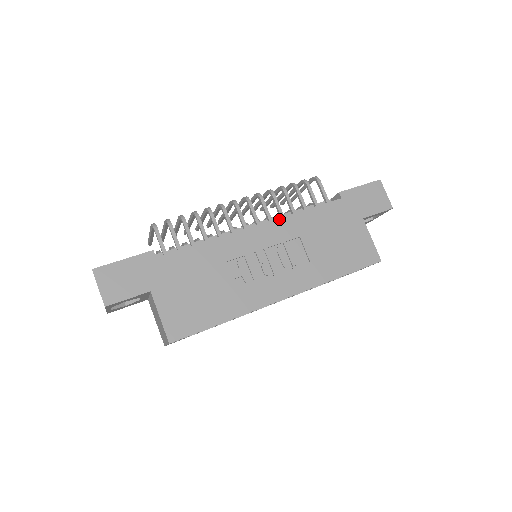
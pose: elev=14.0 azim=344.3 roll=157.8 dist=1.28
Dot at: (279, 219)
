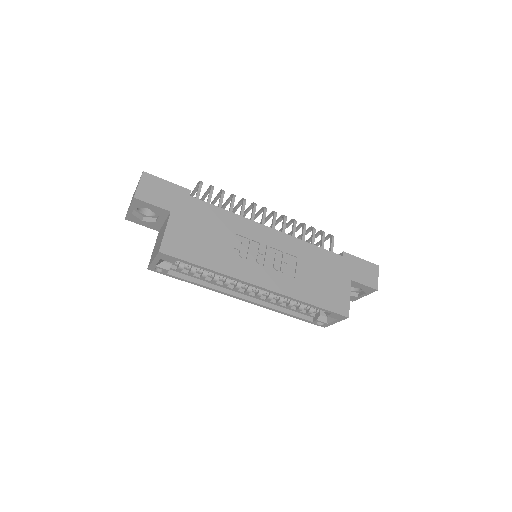
Dot at: (290, 236)
